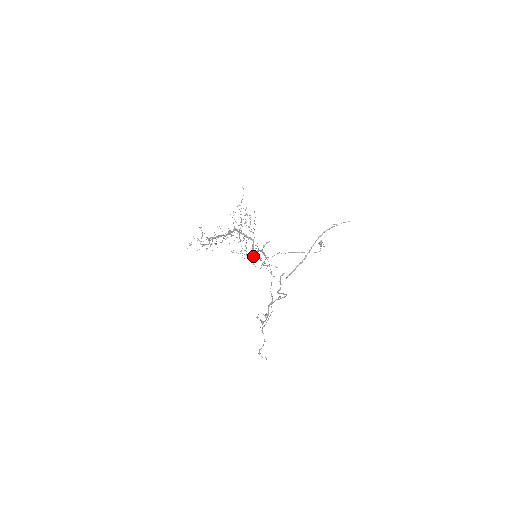
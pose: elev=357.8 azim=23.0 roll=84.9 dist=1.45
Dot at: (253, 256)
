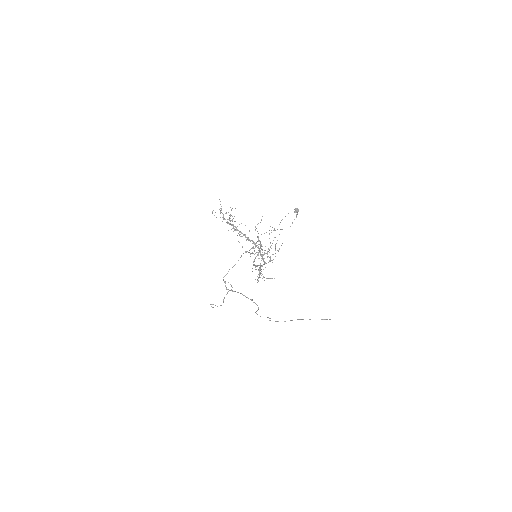
Dot at: occluded
